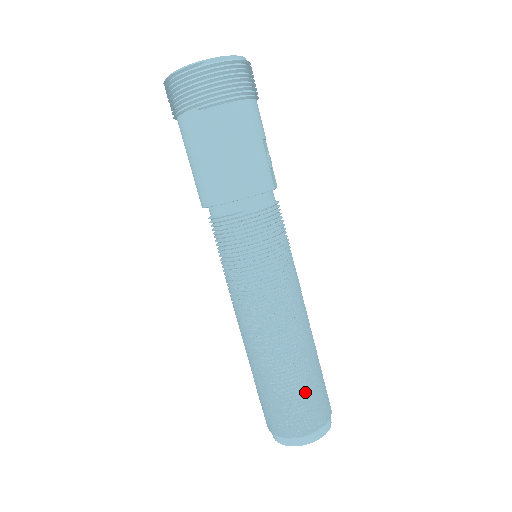
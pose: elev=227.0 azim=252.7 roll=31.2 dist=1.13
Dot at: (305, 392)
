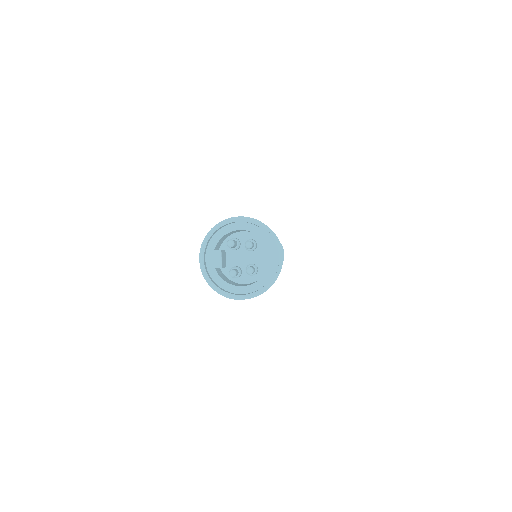
Dot at: occluded
